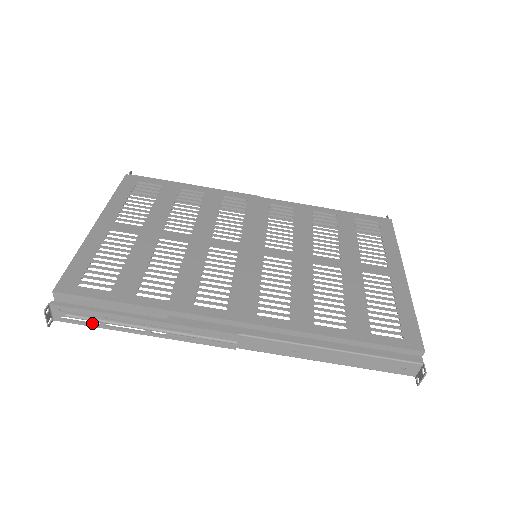
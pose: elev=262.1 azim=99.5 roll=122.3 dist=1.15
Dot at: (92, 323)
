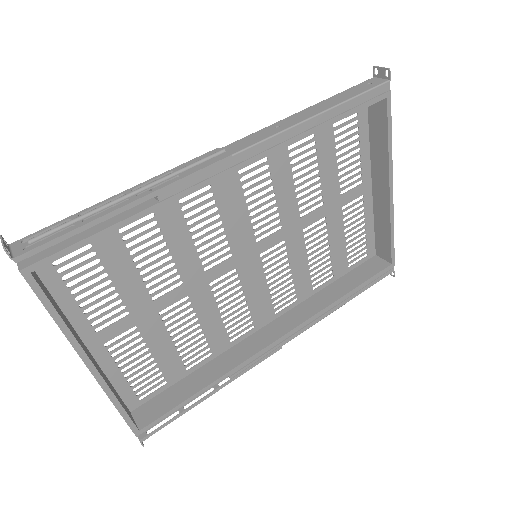
Dot at: (66, 238)
